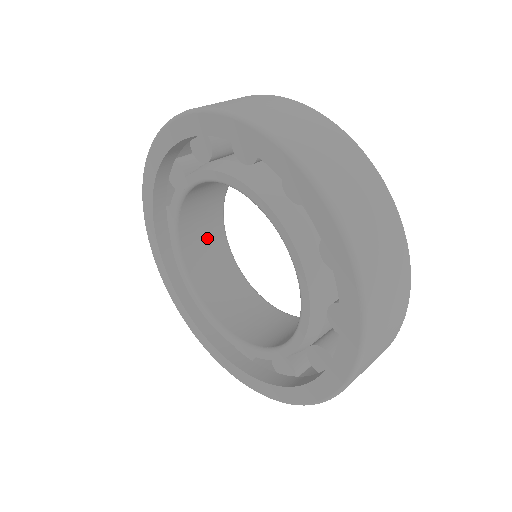
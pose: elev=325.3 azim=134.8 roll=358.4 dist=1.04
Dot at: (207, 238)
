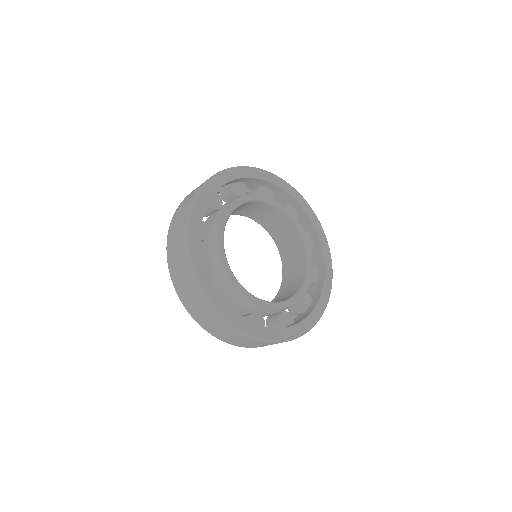
Dot at: (270, 215)
